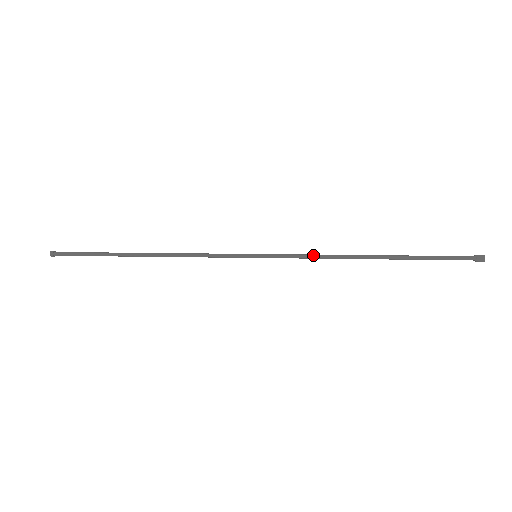
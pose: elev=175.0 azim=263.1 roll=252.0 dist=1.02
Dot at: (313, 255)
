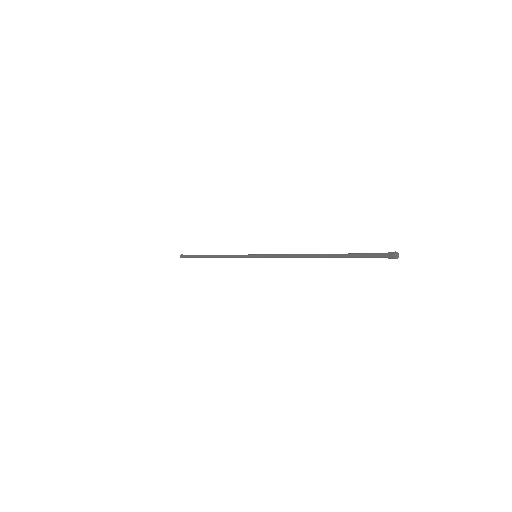
Dot at: (284, 254)
